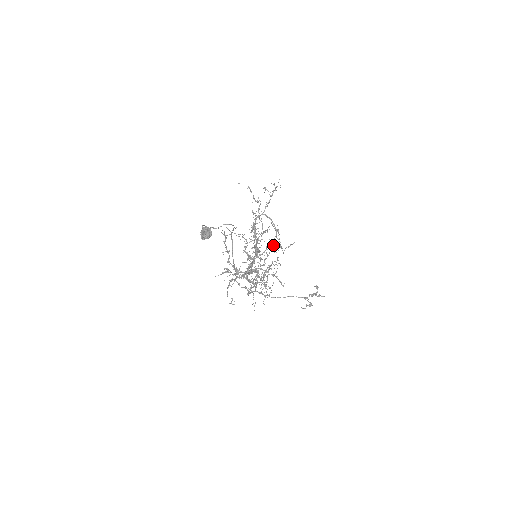
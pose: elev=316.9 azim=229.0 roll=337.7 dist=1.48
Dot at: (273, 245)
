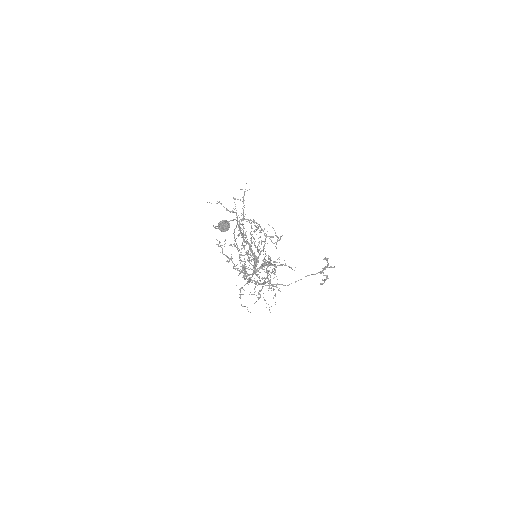
Dot at: (270, 237)
